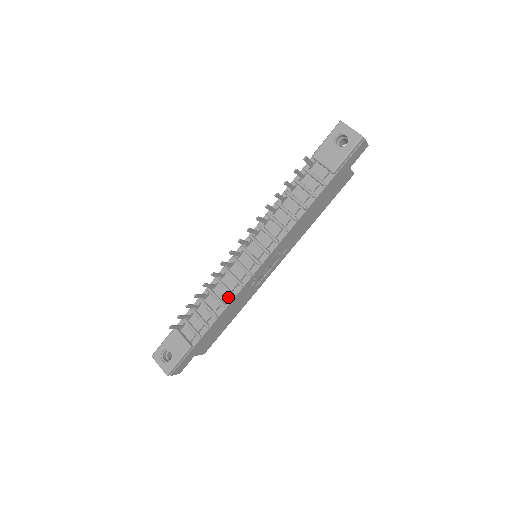
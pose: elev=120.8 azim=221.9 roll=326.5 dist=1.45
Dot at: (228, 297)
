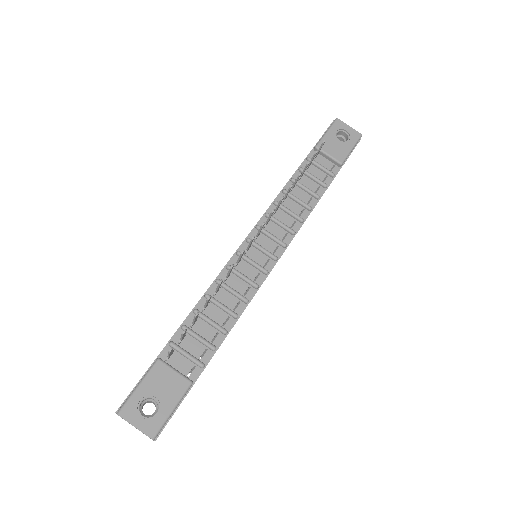
Dot at: (239, 304)
